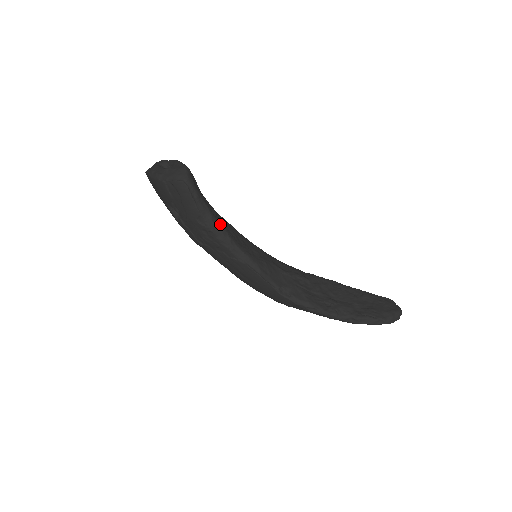
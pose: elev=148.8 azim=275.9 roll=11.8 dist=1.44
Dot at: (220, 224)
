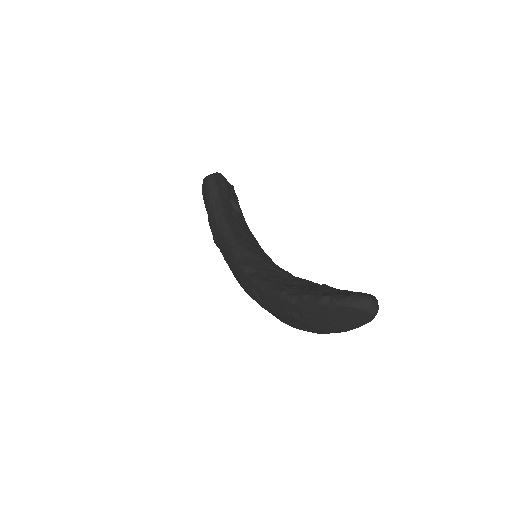
Dot at: (226, 213)
